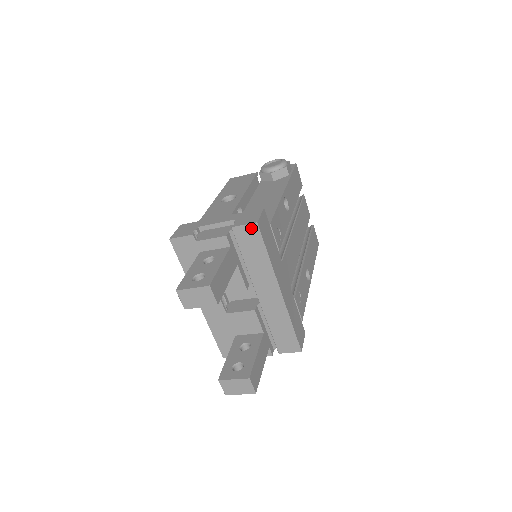
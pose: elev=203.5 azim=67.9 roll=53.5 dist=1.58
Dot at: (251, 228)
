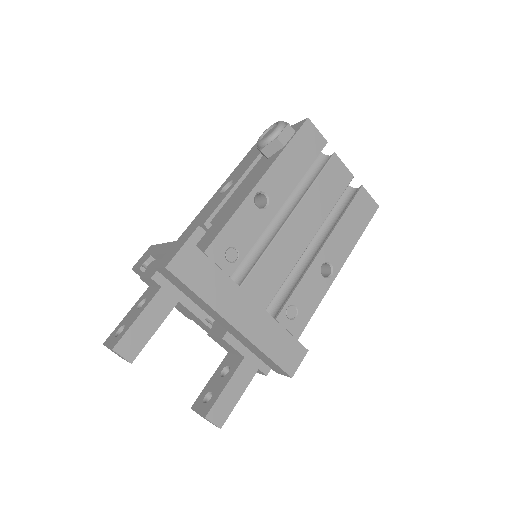
Dot at: (166, 271)
